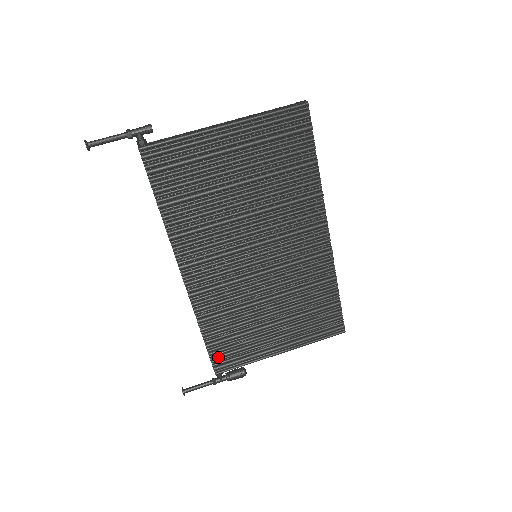
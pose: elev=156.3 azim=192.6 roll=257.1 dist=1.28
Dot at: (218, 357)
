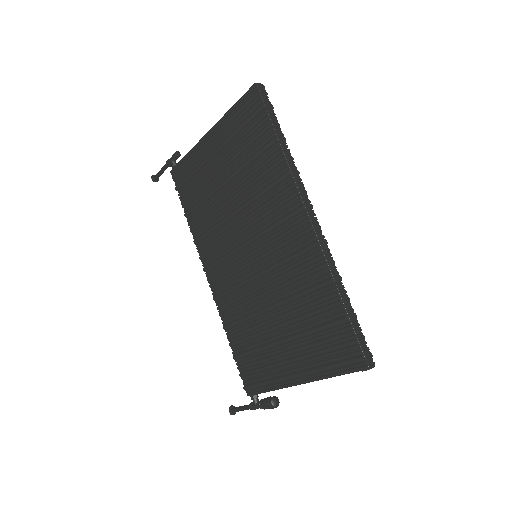
Dot at: (245, 373)
